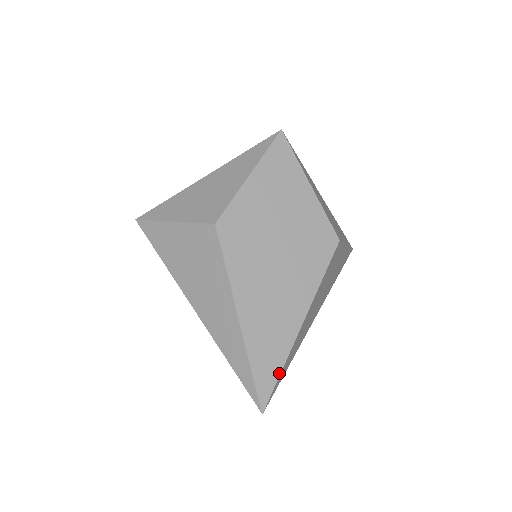
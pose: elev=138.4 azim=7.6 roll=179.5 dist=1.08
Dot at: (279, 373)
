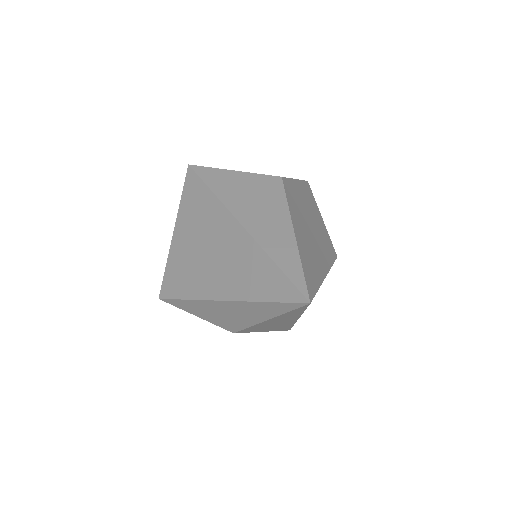
Dot at: (317, 289)
